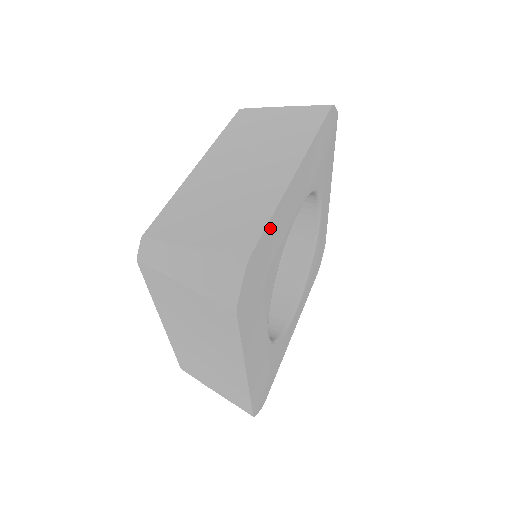
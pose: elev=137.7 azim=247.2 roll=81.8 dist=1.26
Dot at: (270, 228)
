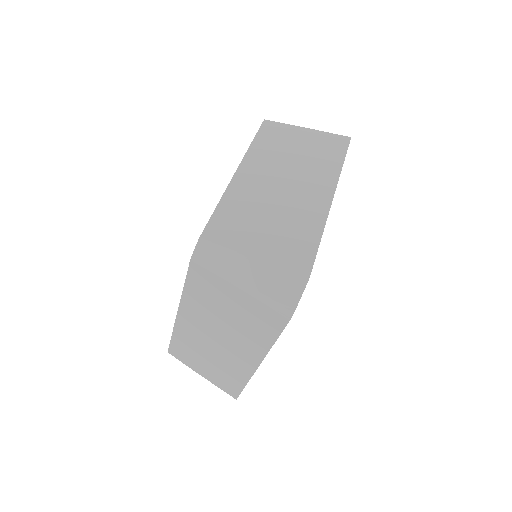
Dot at: occluded
